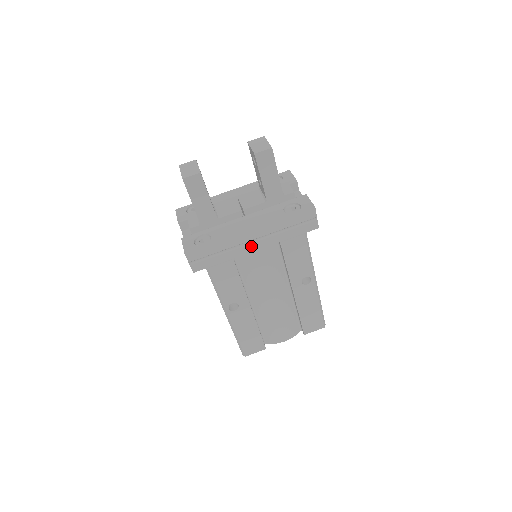
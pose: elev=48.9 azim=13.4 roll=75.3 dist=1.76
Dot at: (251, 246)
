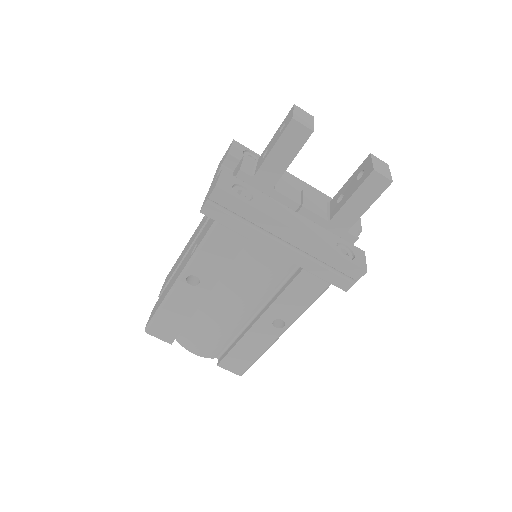
Dot at: (277, 245)
